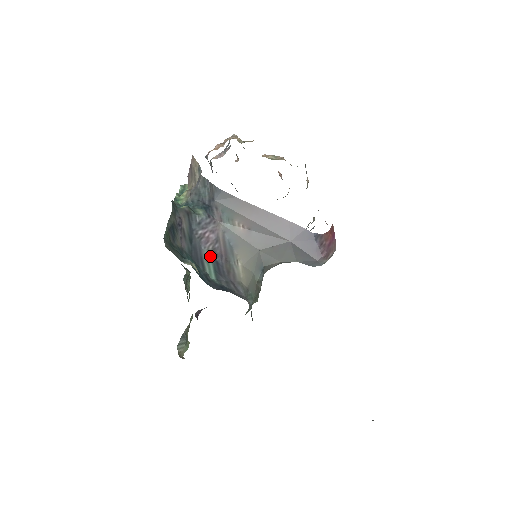
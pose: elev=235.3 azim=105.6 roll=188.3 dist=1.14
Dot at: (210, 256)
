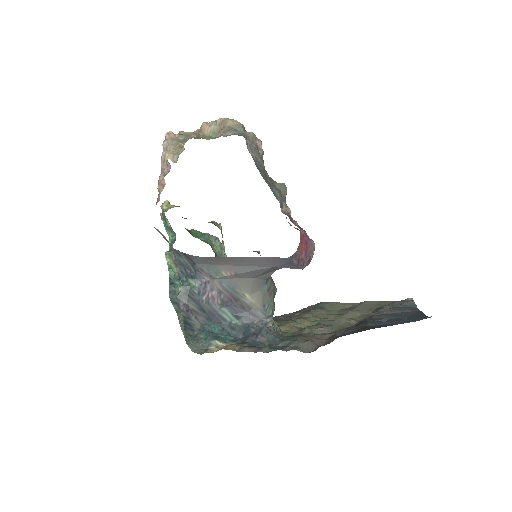
Dot at: (223, 307)
